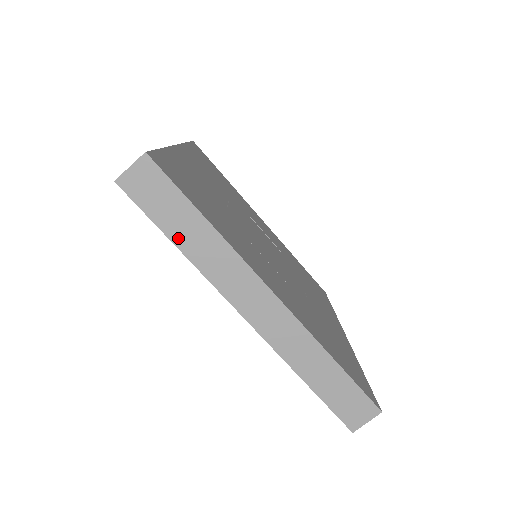
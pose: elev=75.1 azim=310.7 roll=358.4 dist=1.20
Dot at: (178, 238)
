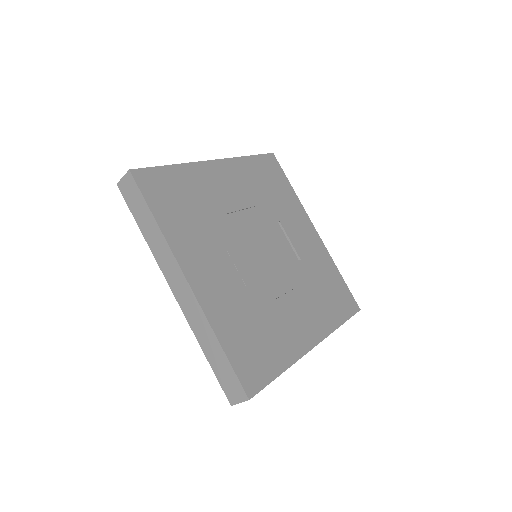
Dot at: (142, 227)
